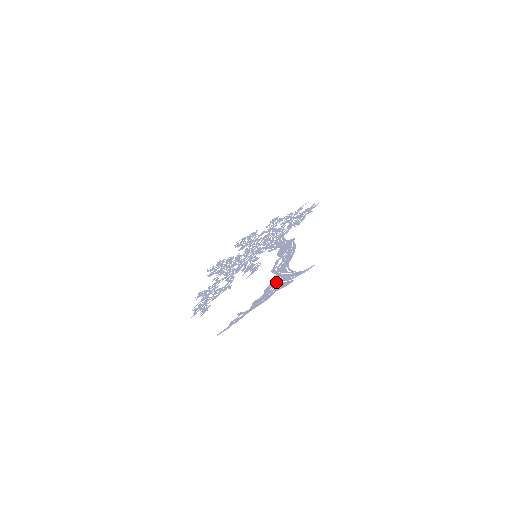
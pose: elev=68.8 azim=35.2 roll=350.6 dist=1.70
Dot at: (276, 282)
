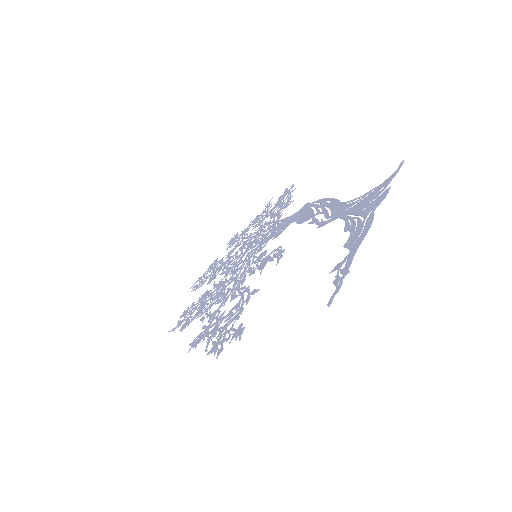
Dot at: (355, 213)
